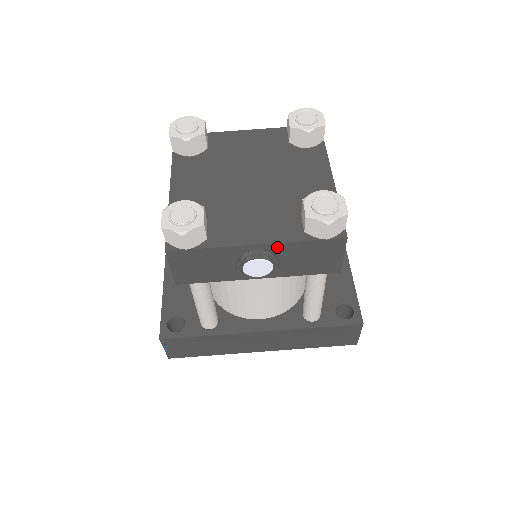
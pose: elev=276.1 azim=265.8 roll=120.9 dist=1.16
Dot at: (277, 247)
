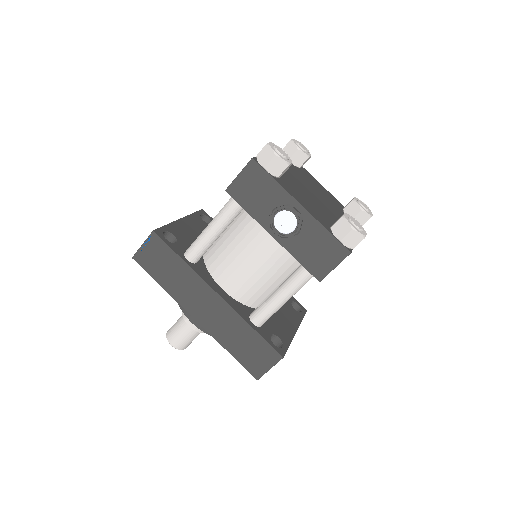
Dot at: (309, 219)
